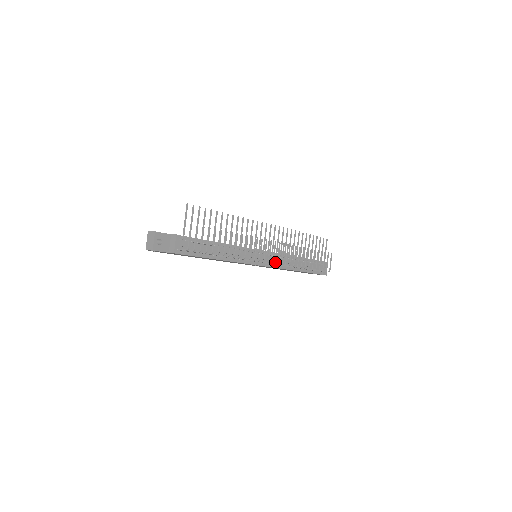
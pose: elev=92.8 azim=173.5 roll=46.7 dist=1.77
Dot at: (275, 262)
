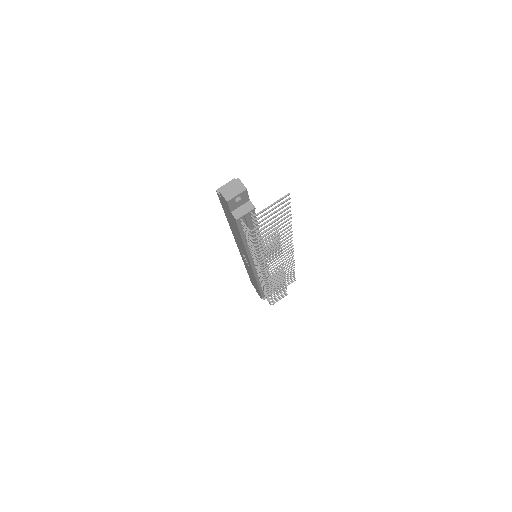
Dot at: occluded
